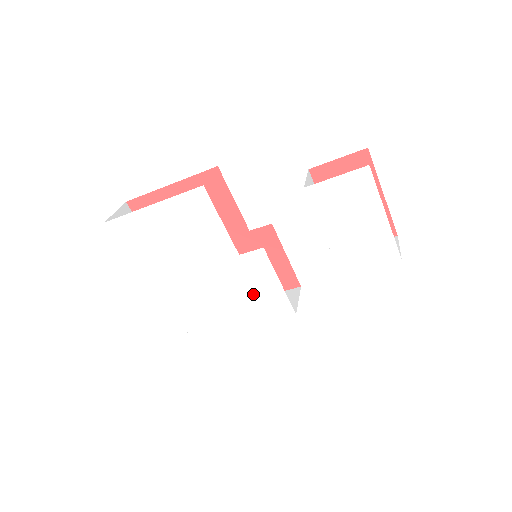
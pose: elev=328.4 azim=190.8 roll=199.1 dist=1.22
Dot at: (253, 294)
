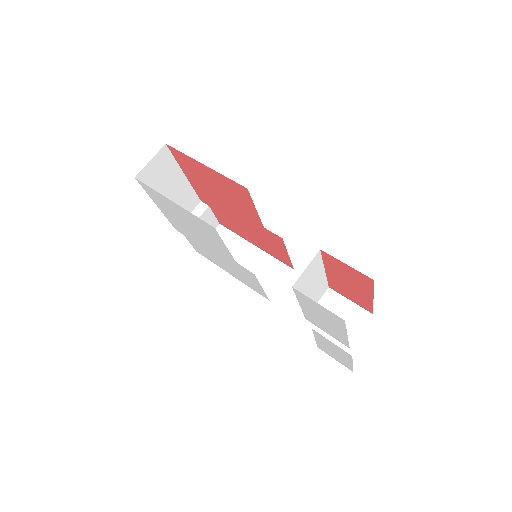
Dot at: (242, 276)
